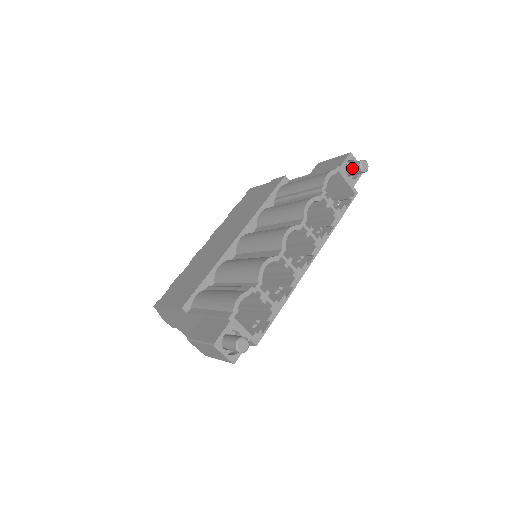
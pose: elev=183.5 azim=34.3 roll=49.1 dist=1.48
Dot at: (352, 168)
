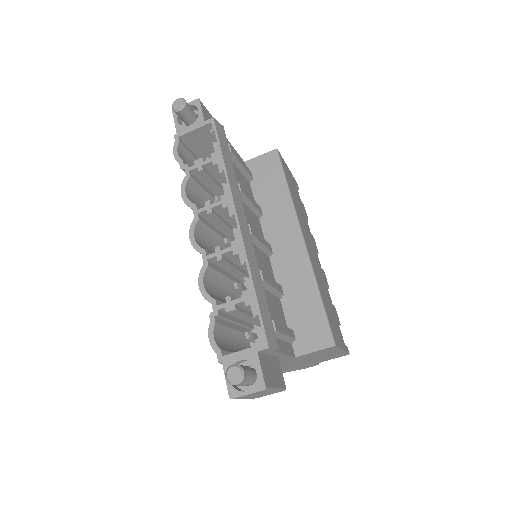
Dot at: (181, 119)
